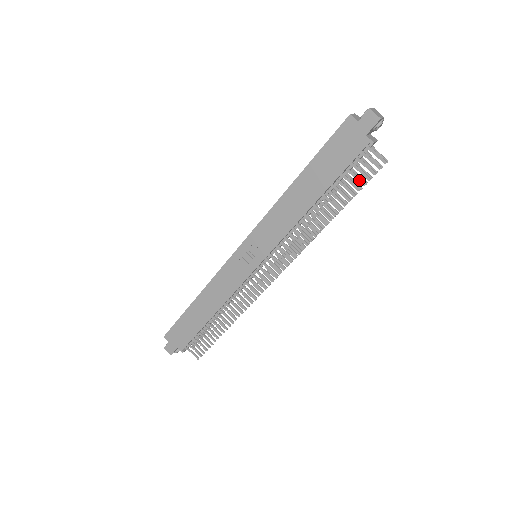
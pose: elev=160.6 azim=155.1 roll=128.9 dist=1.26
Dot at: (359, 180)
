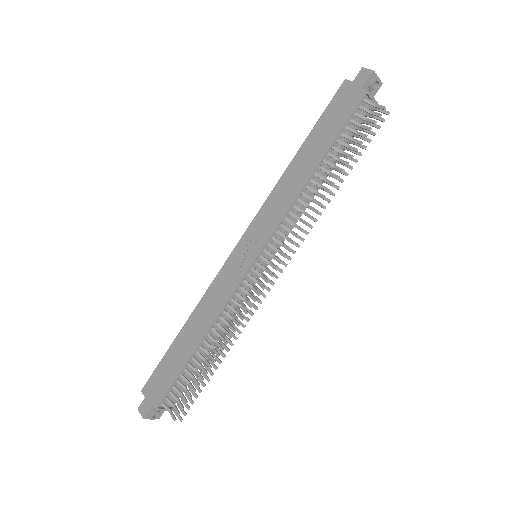
Dot at: (360, 134)
